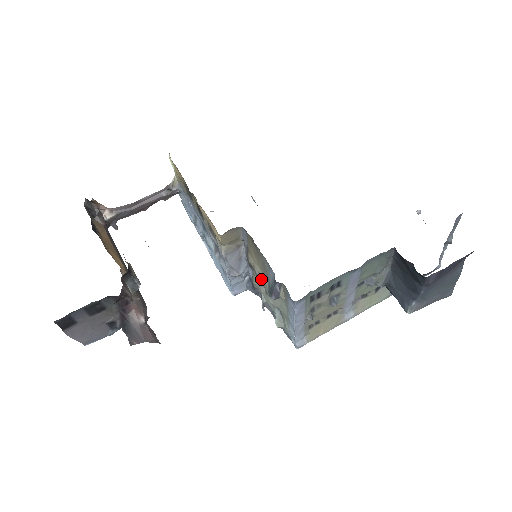
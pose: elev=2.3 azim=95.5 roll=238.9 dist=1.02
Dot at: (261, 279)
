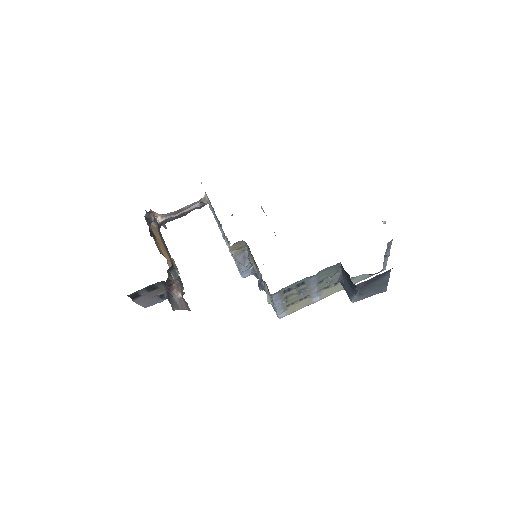
Dot at: occluded
